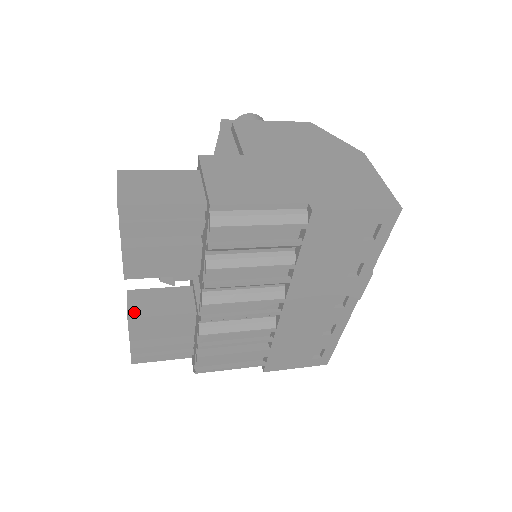
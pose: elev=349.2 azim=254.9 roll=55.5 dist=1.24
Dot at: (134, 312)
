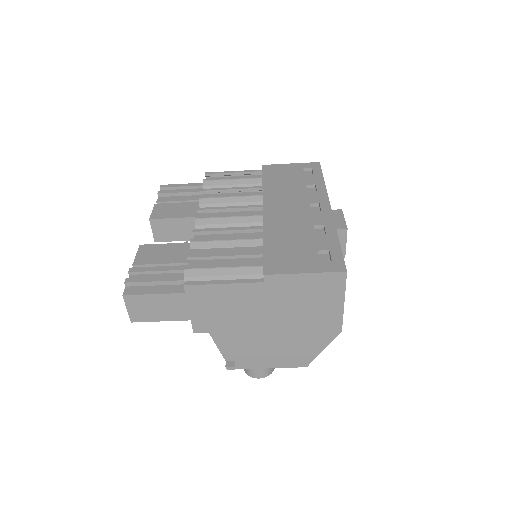
Dot at: occluded
